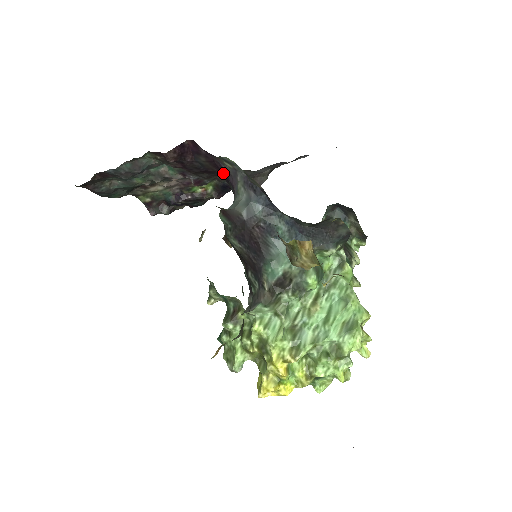
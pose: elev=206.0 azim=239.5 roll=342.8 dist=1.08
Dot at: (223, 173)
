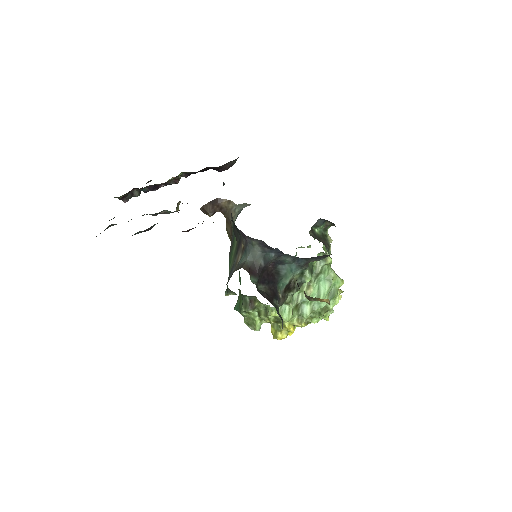
Dot at: occluded
